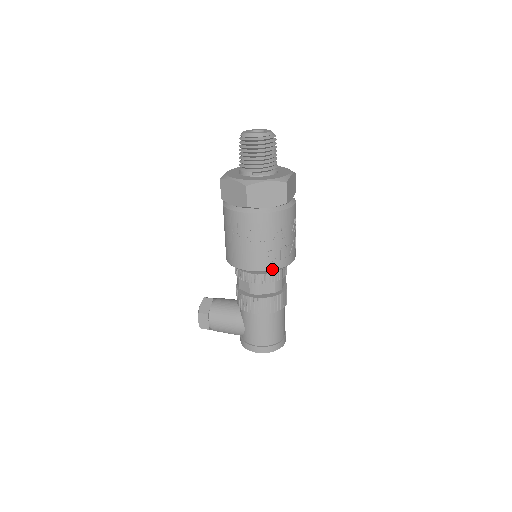
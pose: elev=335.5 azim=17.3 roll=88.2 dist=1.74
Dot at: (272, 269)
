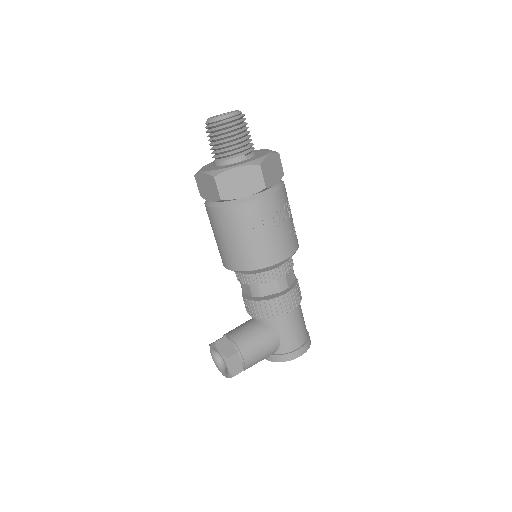
Dot at: (296, 249)
